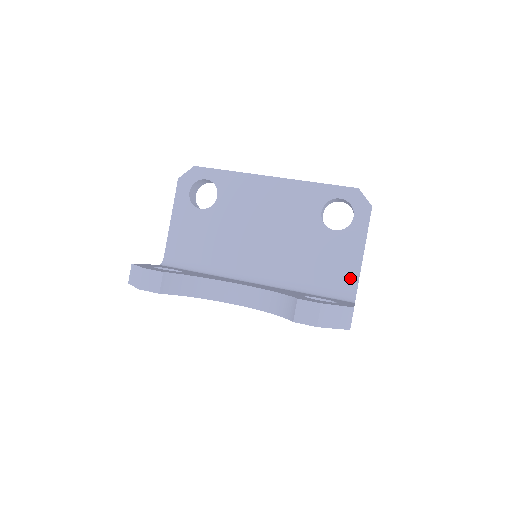
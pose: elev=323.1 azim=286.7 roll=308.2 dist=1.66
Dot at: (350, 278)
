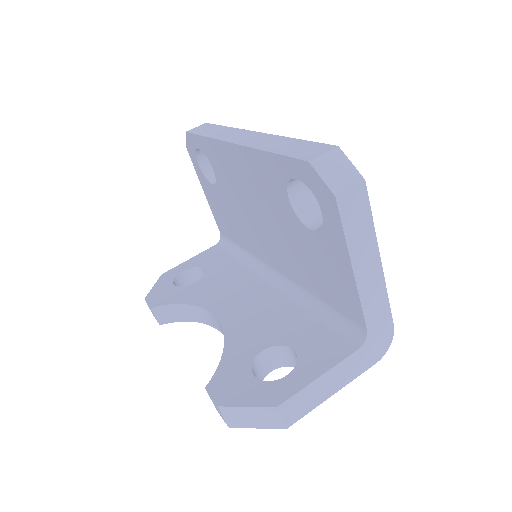
Dot at: (352, 305)
